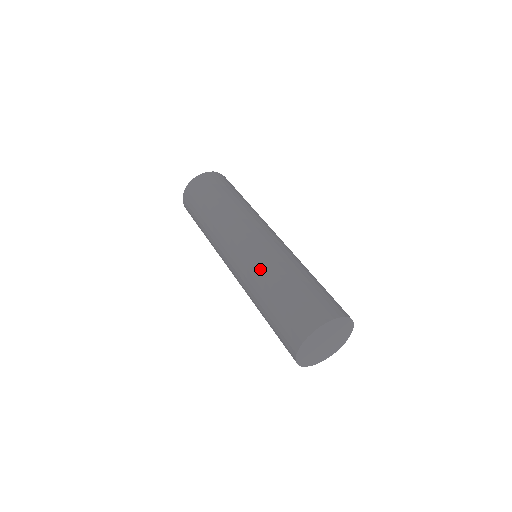
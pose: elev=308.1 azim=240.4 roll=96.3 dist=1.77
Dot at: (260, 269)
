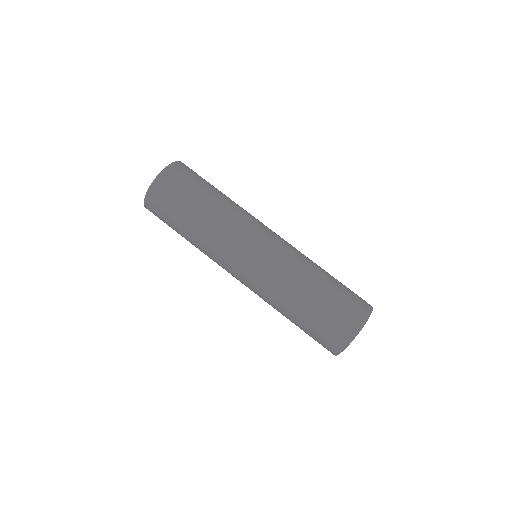
Dot at: (293, 270)
